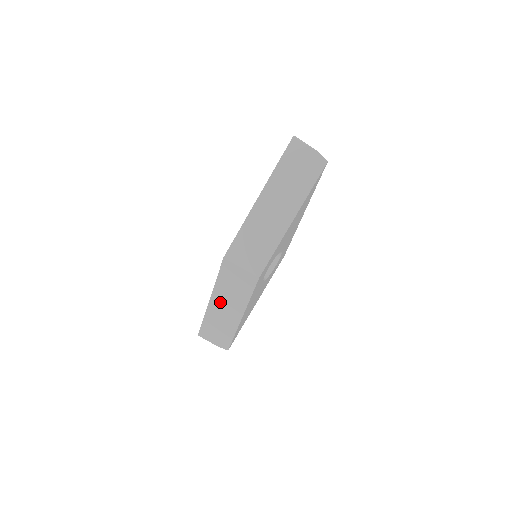
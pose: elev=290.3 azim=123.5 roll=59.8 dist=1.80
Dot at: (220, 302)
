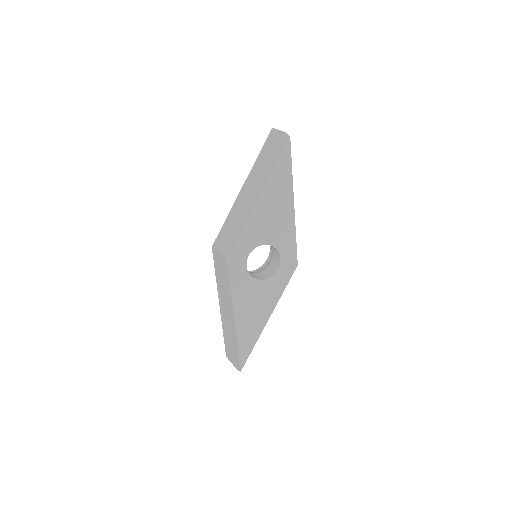
Dot at: (223, 304)
